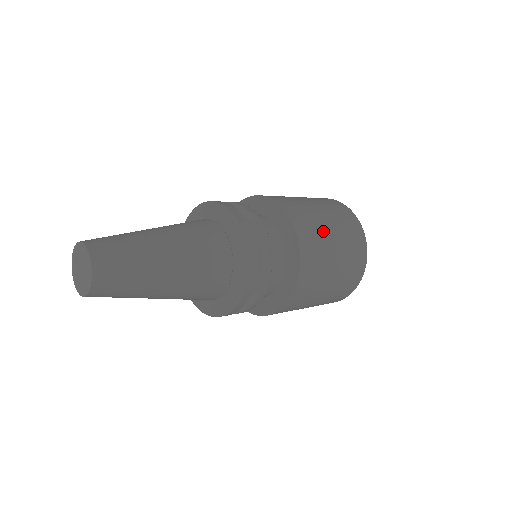
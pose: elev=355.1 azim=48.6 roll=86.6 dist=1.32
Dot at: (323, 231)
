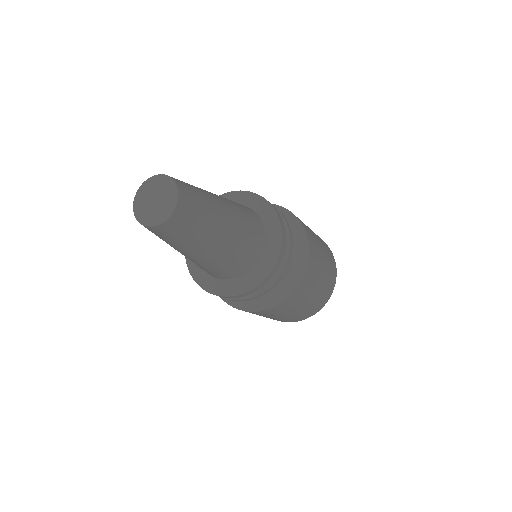
Dot at: occluded
